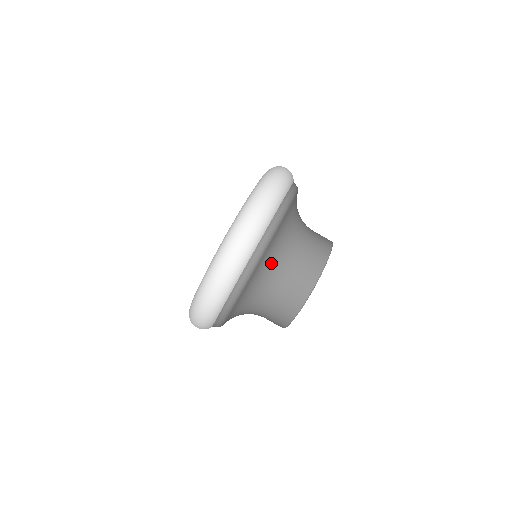
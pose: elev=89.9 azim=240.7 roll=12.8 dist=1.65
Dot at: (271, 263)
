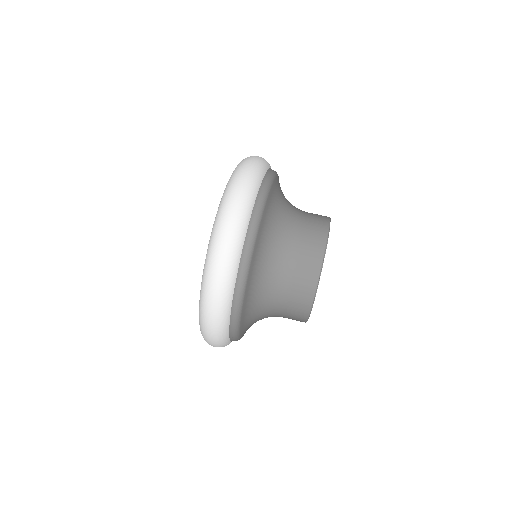
Dot at: (271, 240)
